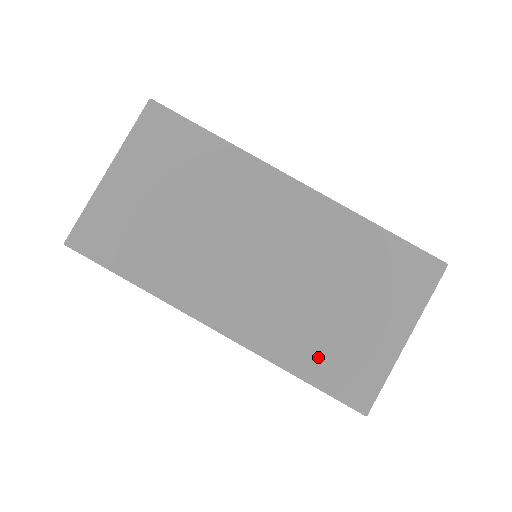
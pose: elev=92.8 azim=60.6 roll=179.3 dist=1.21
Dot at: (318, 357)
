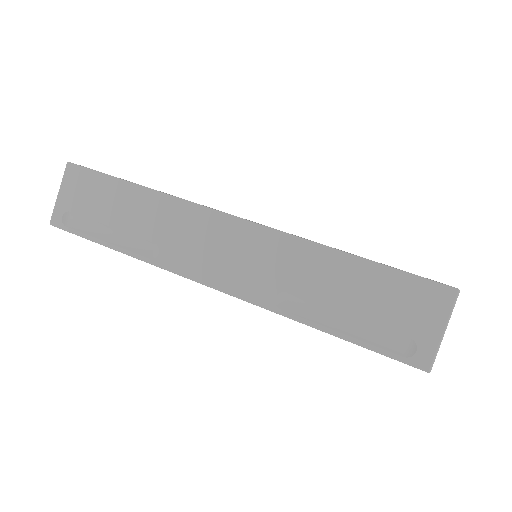
Dot at: occluded
